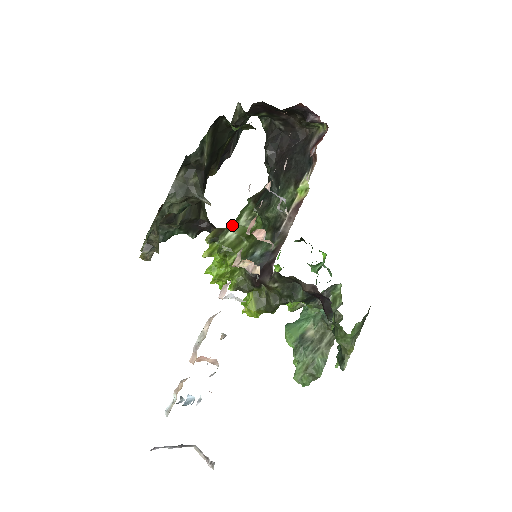
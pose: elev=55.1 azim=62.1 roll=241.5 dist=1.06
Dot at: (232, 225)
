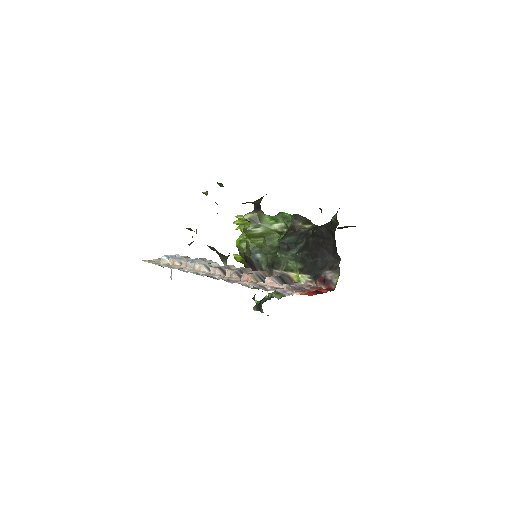
Dot at: (269, 220)
